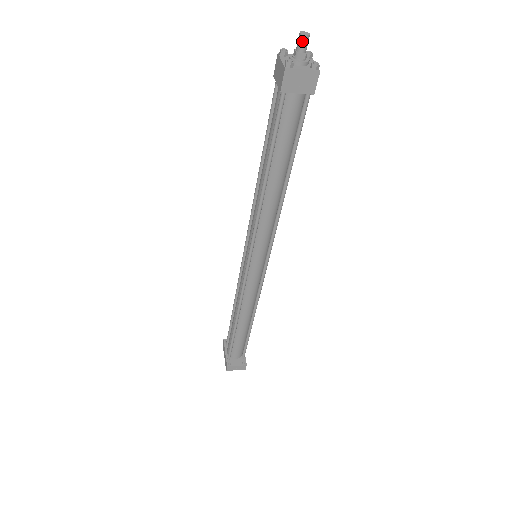
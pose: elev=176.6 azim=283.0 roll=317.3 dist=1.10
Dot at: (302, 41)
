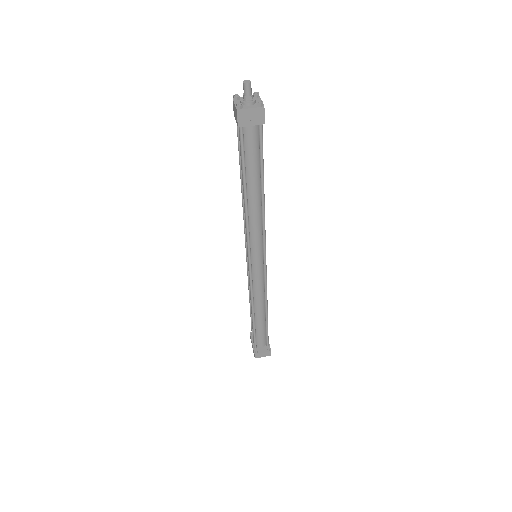
Dot at: (246, 88)
